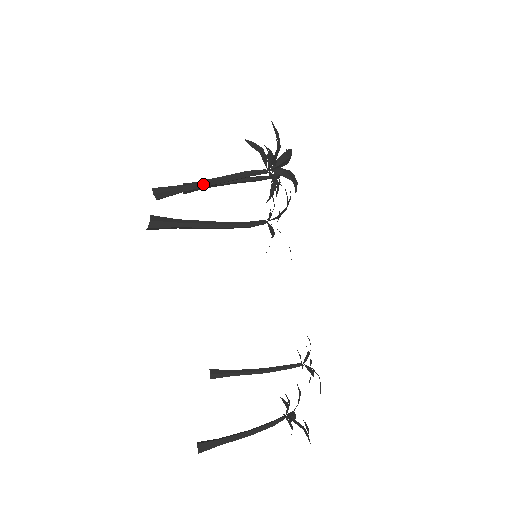
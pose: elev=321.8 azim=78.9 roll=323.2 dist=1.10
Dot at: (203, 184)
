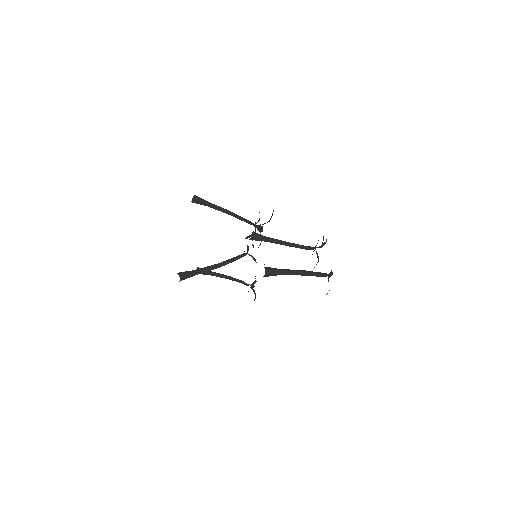
Dot at: (209, 266)
